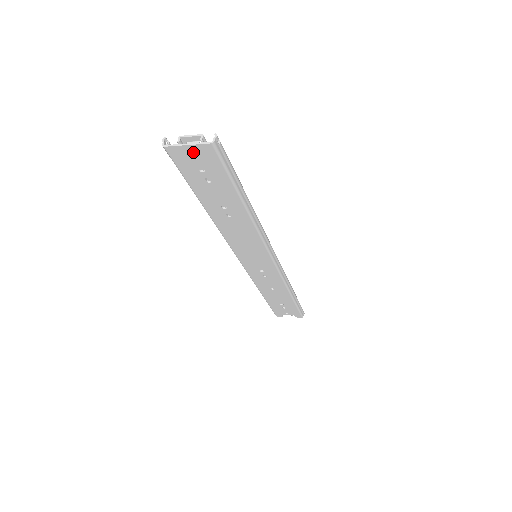
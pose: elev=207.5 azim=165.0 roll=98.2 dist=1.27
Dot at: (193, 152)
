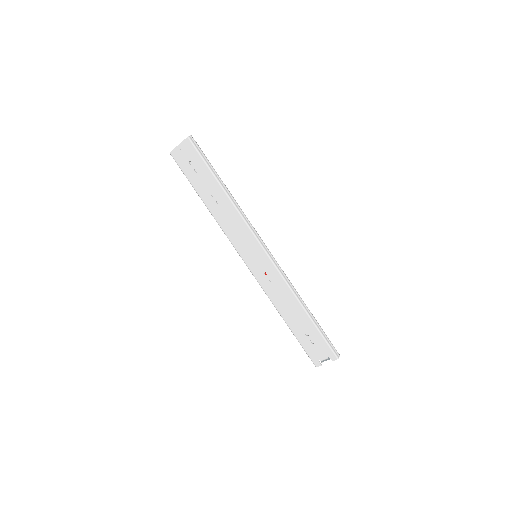
Dot at: (182, 149)
